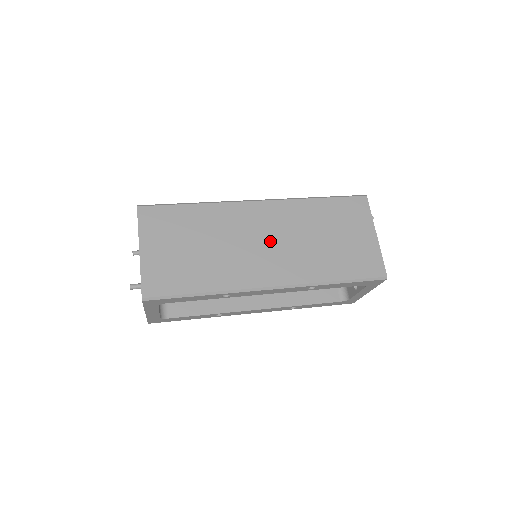
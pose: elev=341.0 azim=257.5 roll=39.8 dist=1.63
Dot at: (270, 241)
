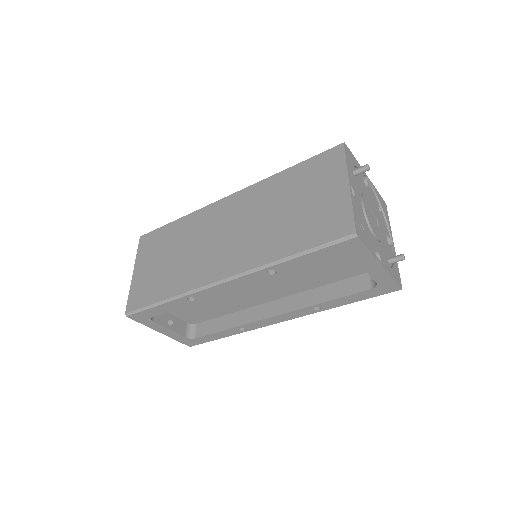
Dot at: (230, 232)
